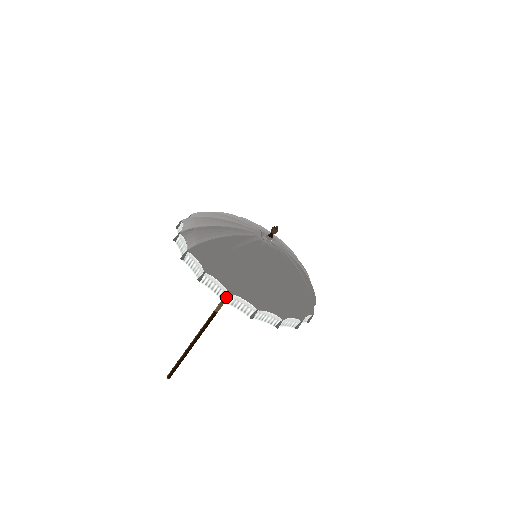
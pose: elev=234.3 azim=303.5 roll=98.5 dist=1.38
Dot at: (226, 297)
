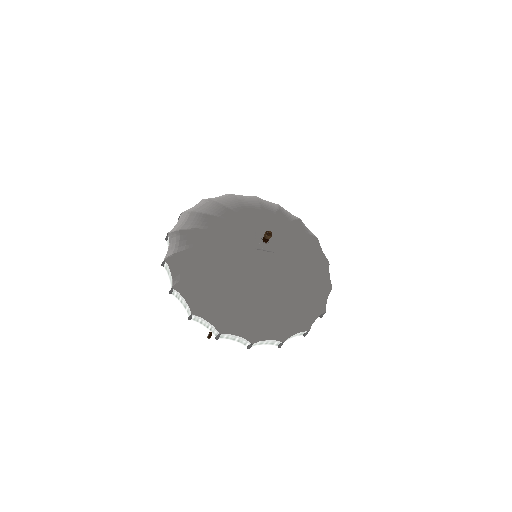
Dot at: (218, 336)
